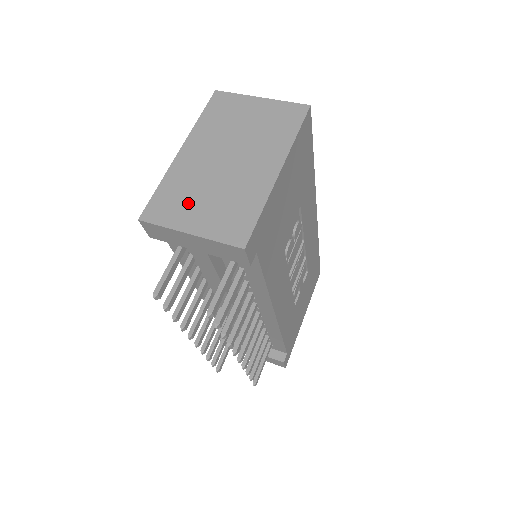
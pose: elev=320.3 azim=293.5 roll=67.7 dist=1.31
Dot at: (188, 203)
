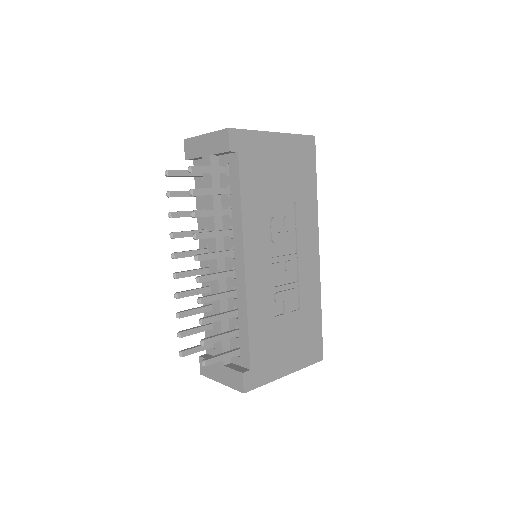
Dot at: occluded
